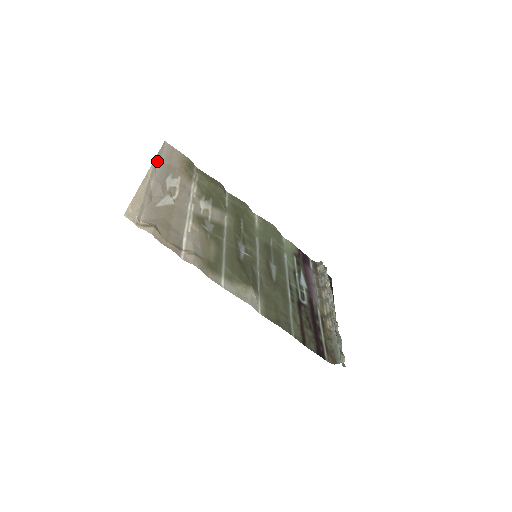
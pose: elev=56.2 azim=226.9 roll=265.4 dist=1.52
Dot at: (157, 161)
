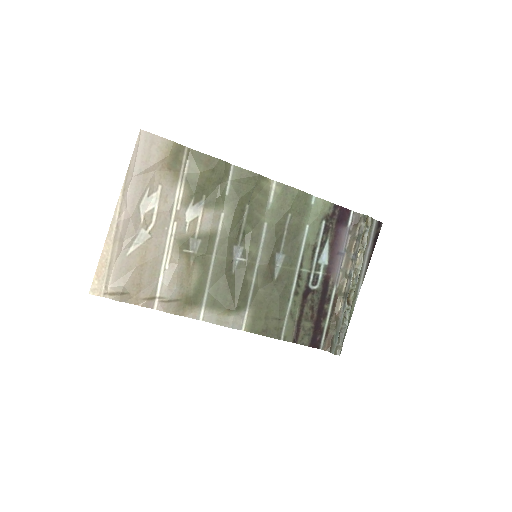
Dot at: (128, 180)
